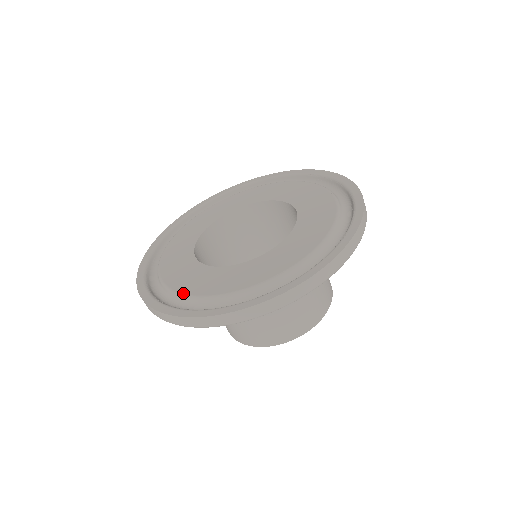
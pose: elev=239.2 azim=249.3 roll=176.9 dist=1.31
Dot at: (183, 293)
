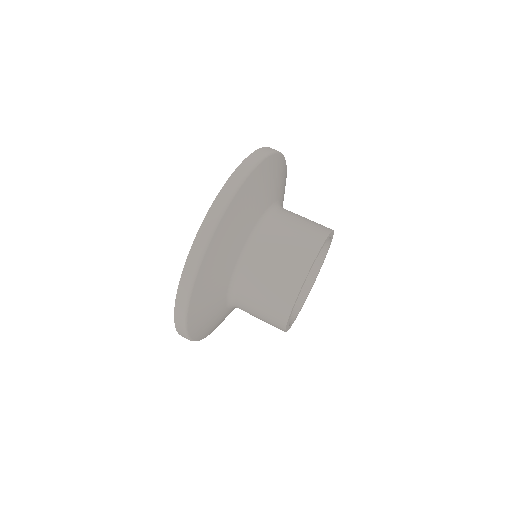
Dot at: occluded
